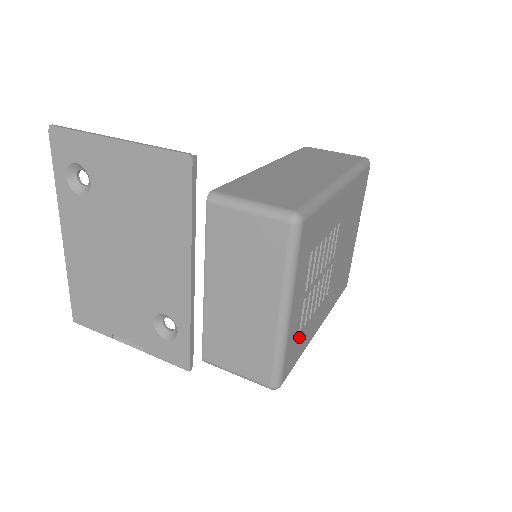
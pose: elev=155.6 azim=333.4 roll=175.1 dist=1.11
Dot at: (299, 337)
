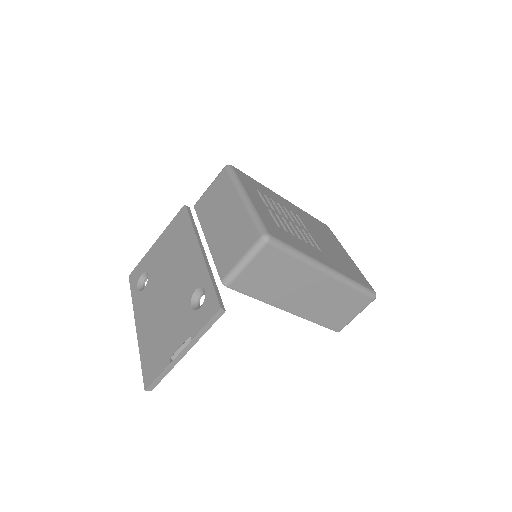
Dot at: (281, 230)
